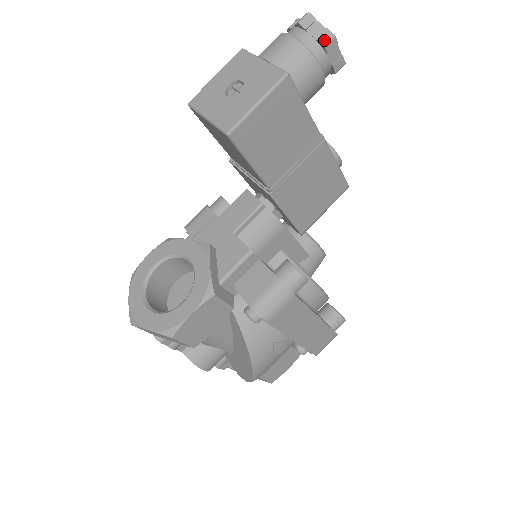
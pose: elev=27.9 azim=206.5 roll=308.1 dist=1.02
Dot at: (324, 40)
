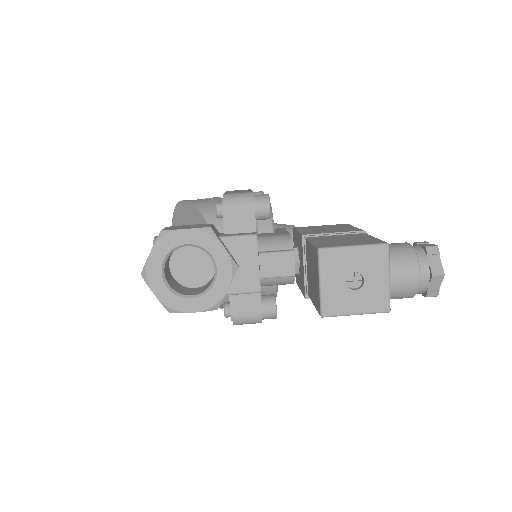
Dot at: (430, 295)
